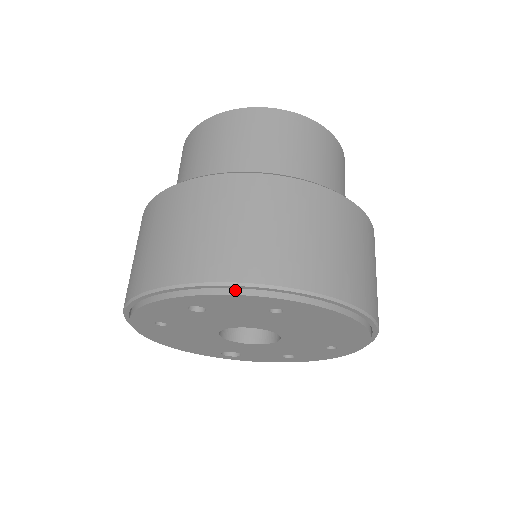
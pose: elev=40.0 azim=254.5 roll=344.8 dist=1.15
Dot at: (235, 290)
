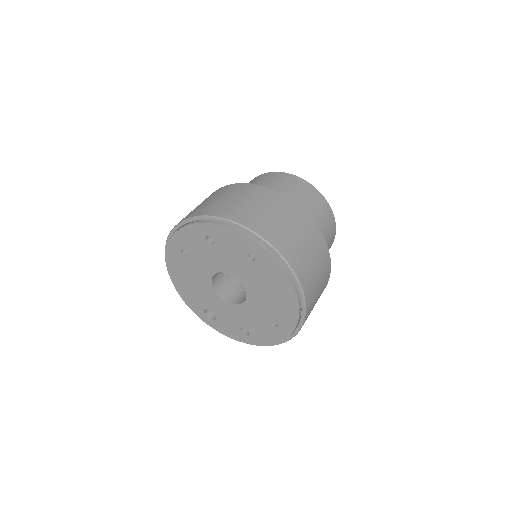
Dot at: (236, 228)
